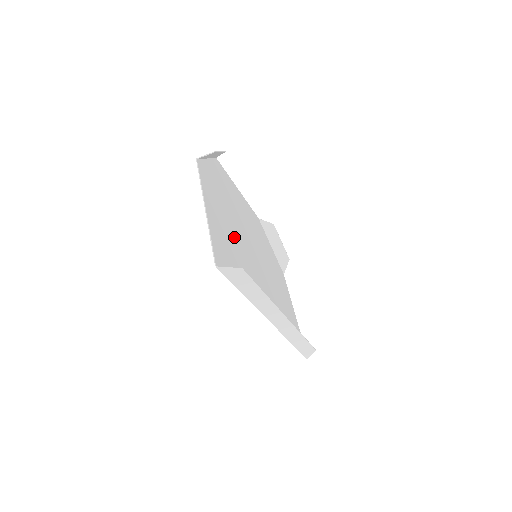
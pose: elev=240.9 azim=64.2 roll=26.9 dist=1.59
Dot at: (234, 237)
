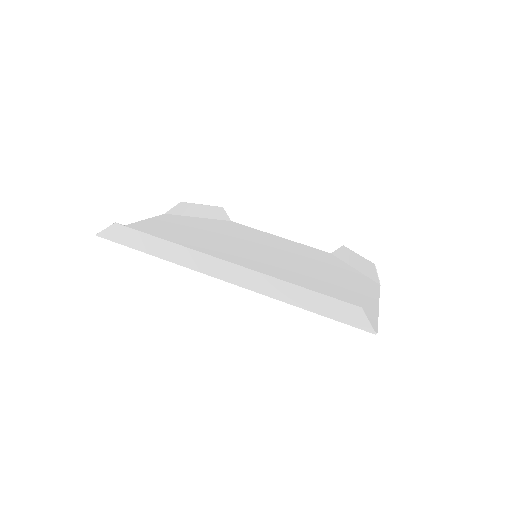
Dot at: (194, 240)
